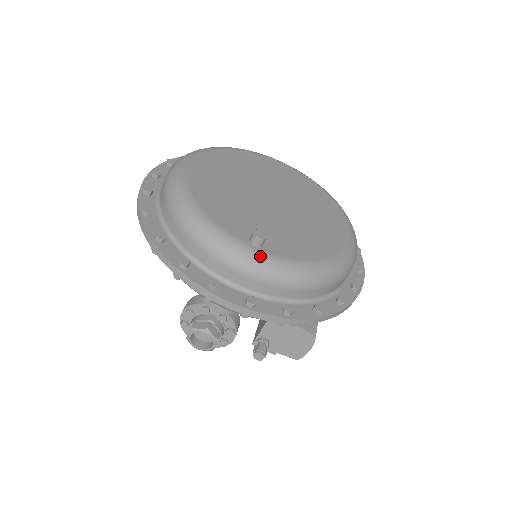
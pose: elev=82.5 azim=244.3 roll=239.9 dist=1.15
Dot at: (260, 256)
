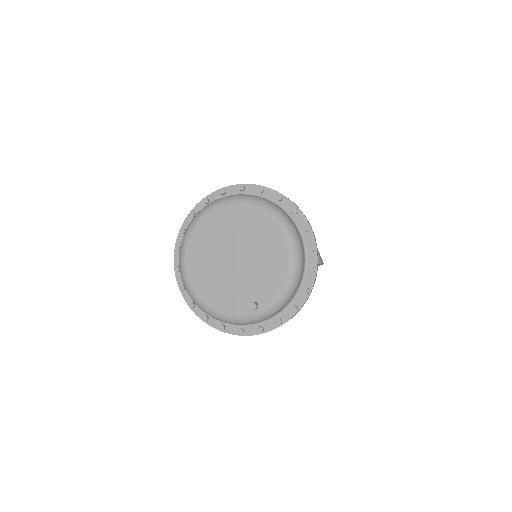
Dot at: (262, 312)
